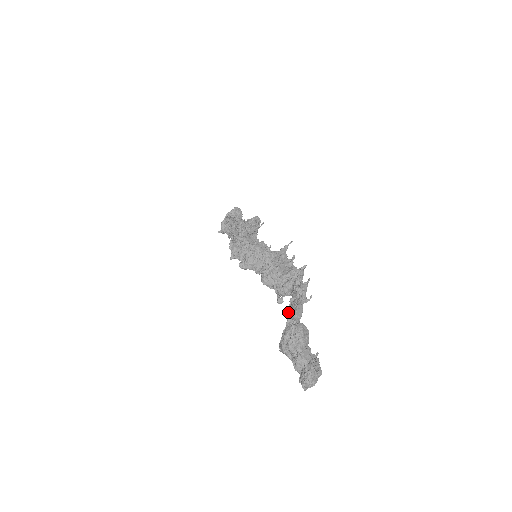
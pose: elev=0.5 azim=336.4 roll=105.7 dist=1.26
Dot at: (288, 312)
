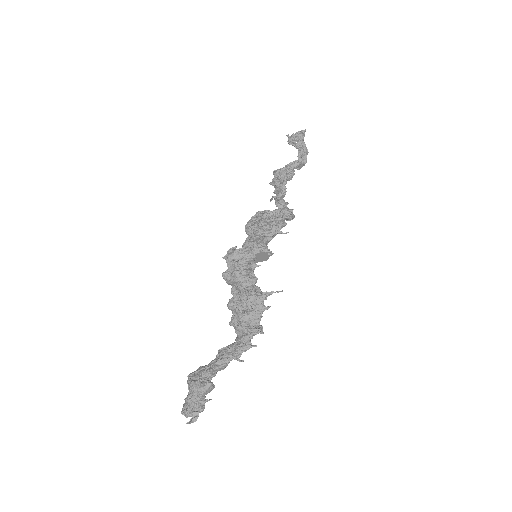
Dot at: (218, 355)
